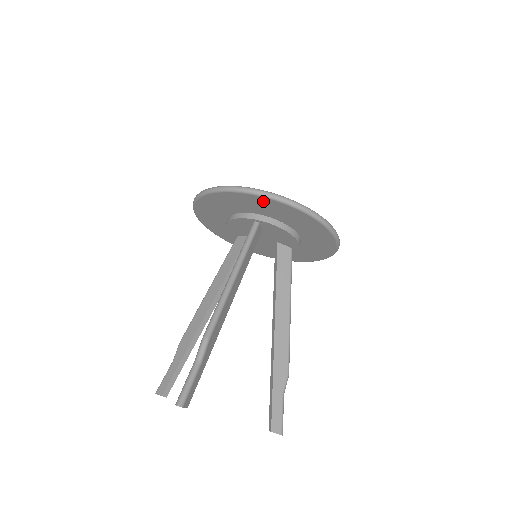
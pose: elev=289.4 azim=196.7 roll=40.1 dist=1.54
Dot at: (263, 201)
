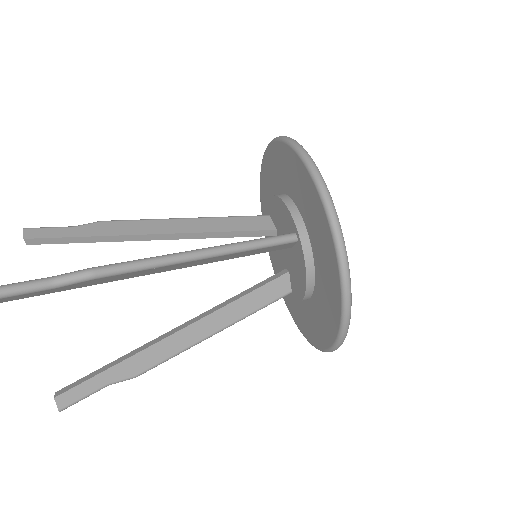
Dot at: (327, 236)
